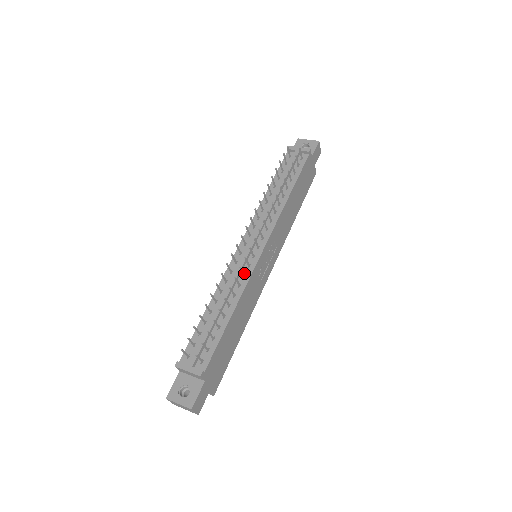
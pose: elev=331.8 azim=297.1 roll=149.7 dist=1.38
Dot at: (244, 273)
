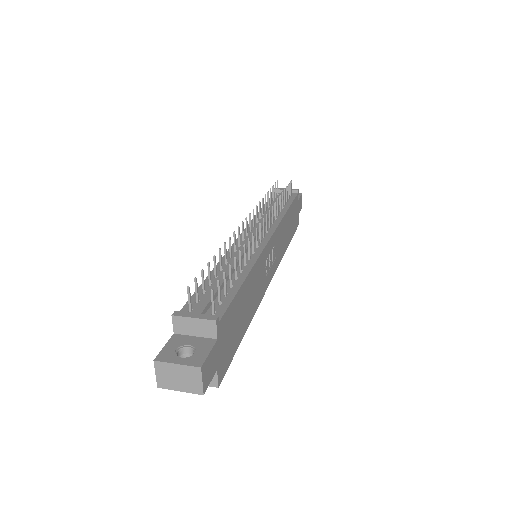
Dot at: (252, 251)
